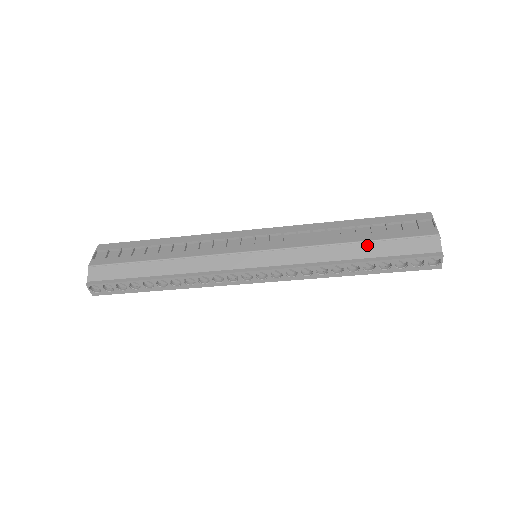
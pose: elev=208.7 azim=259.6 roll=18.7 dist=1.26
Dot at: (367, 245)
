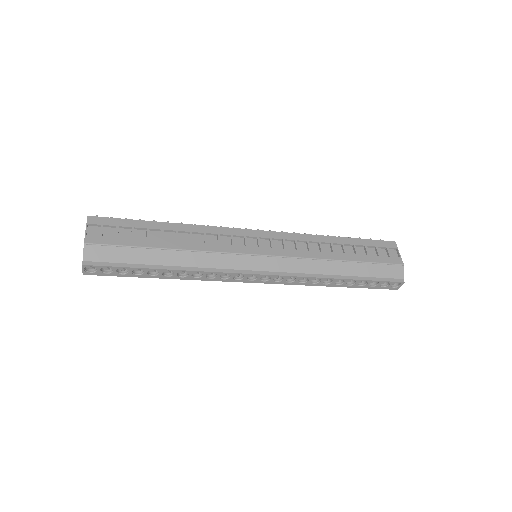
Dot at: (353, 265)
